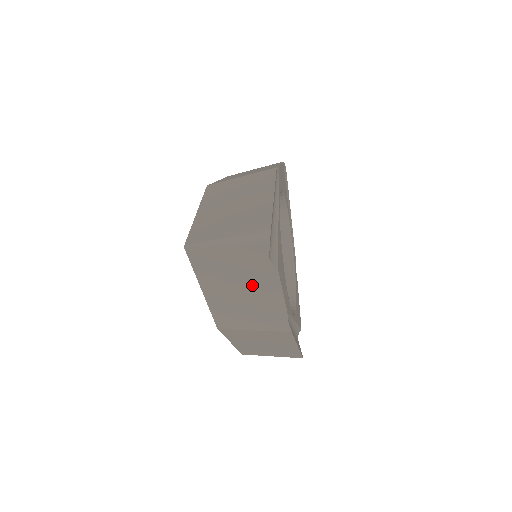
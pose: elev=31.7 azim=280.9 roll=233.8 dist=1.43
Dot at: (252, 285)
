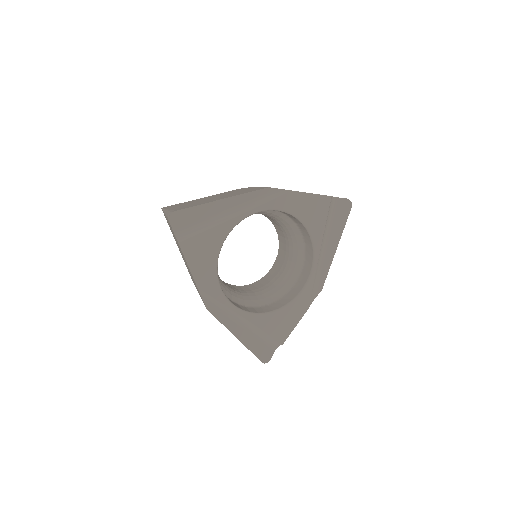
Dot at: occluded
